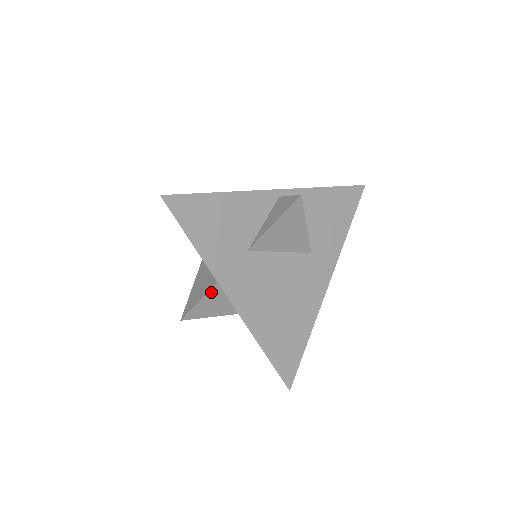
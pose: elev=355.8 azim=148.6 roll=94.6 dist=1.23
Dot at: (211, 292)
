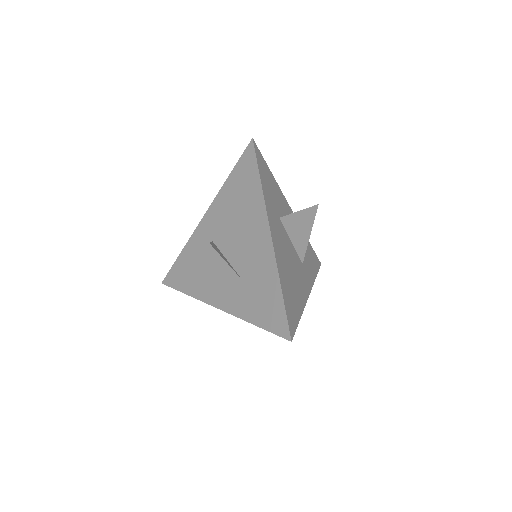
Dot at: (244, 233)
